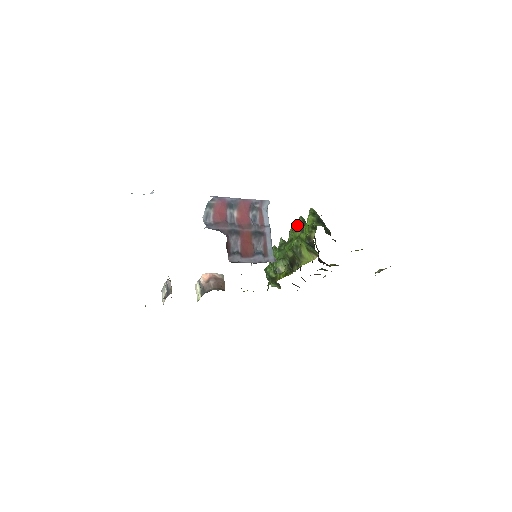
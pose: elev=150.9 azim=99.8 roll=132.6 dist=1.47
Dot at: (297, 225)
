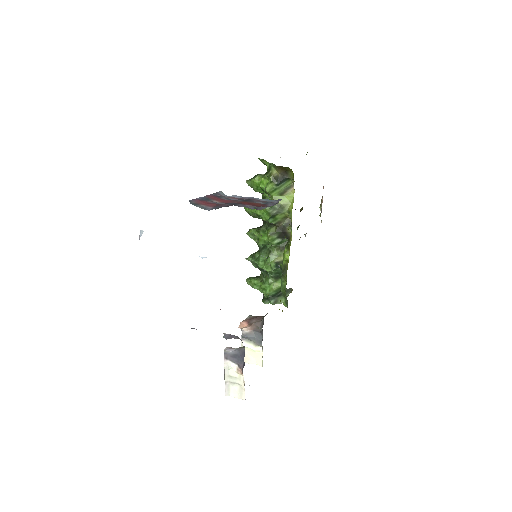
Dot at: occluded
